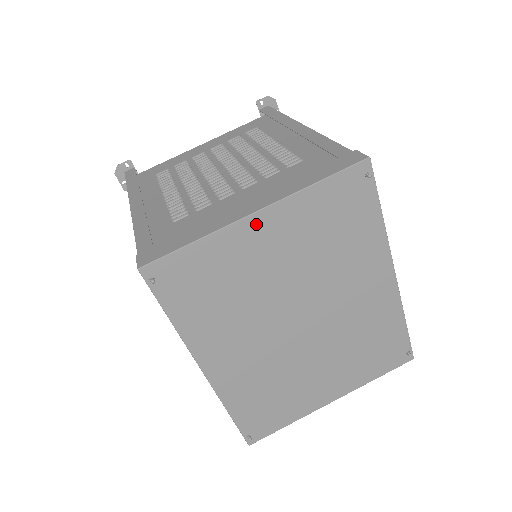
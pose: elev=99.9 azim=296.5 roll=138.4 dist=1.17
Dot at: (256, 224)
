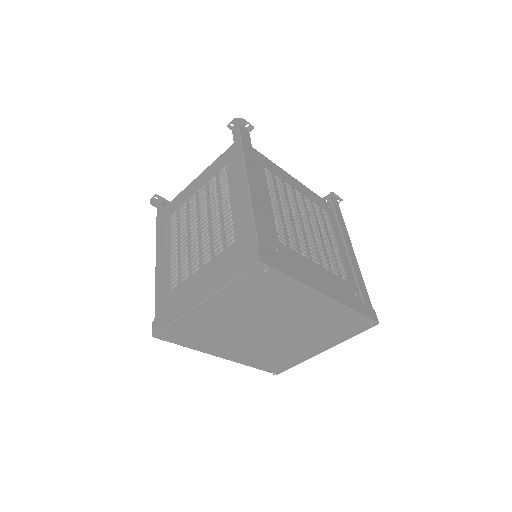
Dot at: (205, 307)
